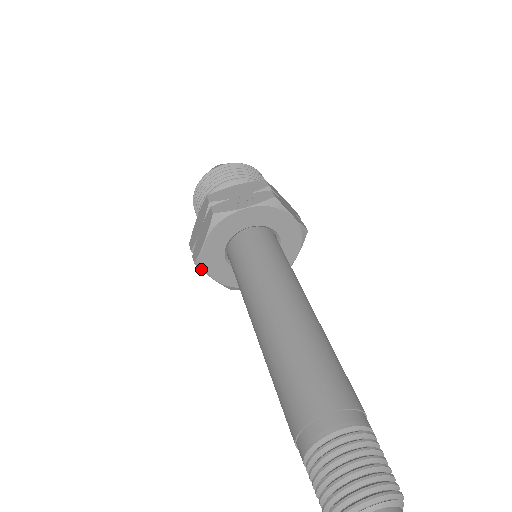
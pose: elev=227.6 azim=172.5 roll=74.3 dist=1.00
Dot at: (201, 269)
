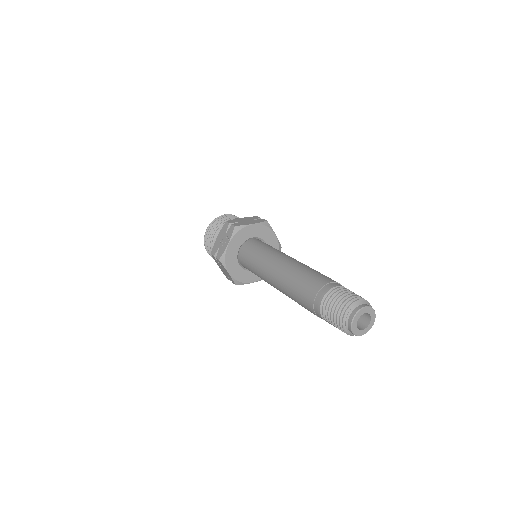
Dot at: occluded
